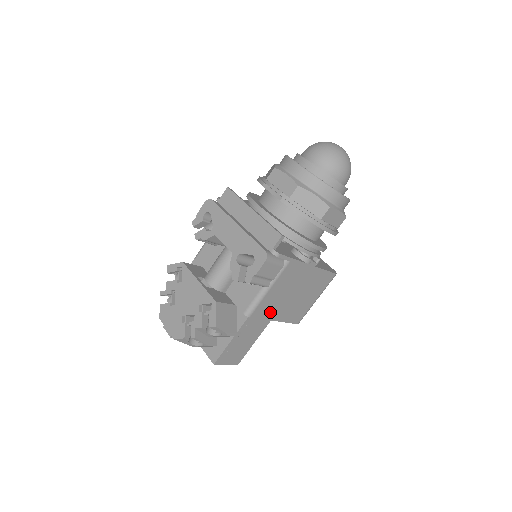
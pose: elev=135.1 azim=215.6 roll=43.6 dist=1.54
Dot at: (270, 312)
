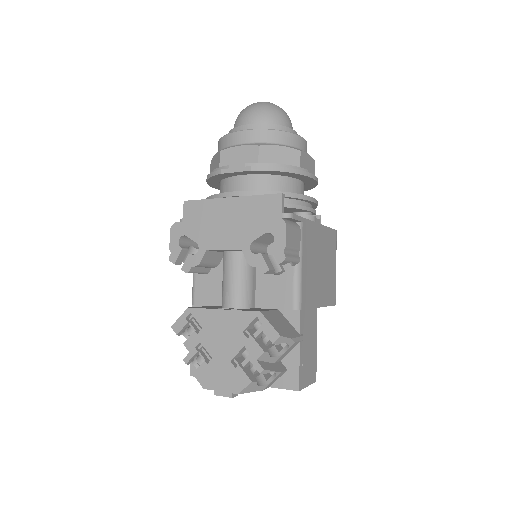
Dot at: (312, 297)
